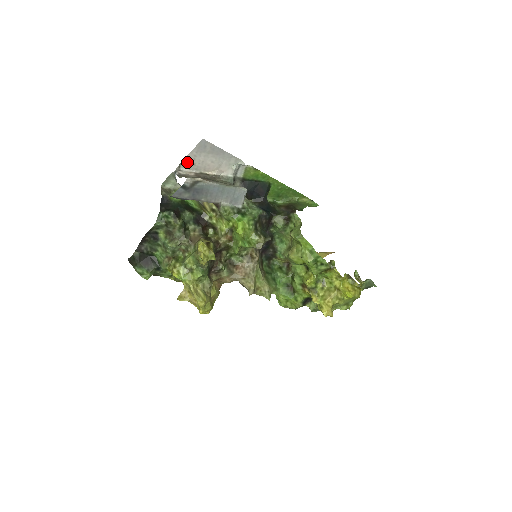
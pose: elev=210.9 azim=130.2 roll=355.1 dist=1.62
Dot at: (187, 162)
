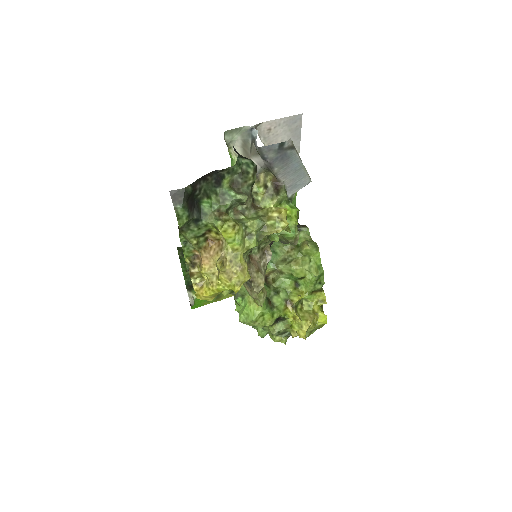
Dot at: (267, 126)
